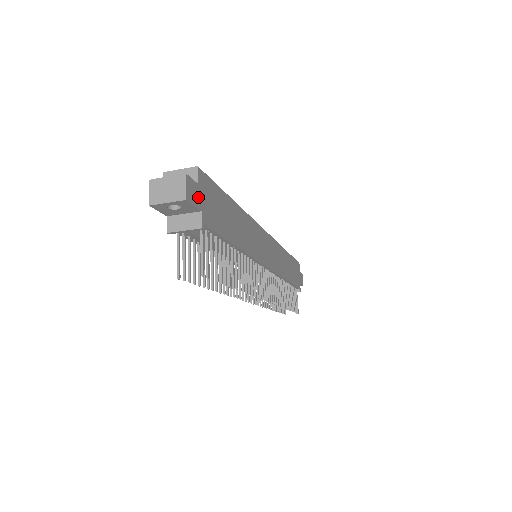
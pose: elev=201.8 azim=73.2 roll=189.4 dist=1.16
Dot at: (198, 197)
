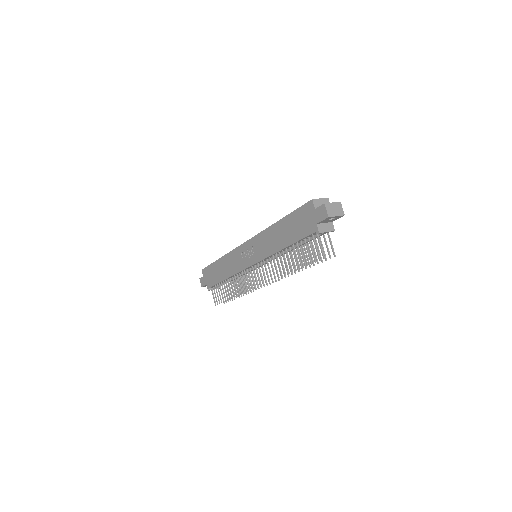
Dot at: occluded
